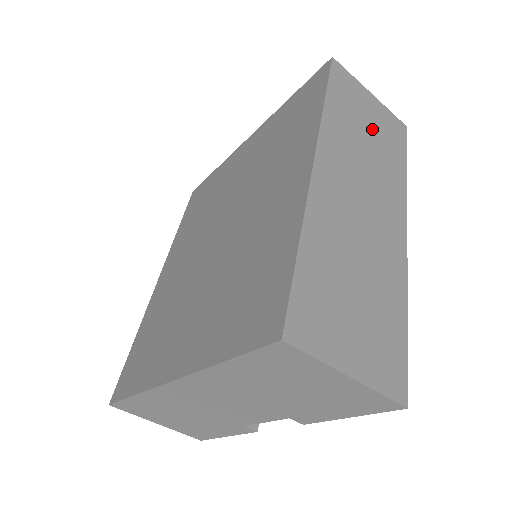
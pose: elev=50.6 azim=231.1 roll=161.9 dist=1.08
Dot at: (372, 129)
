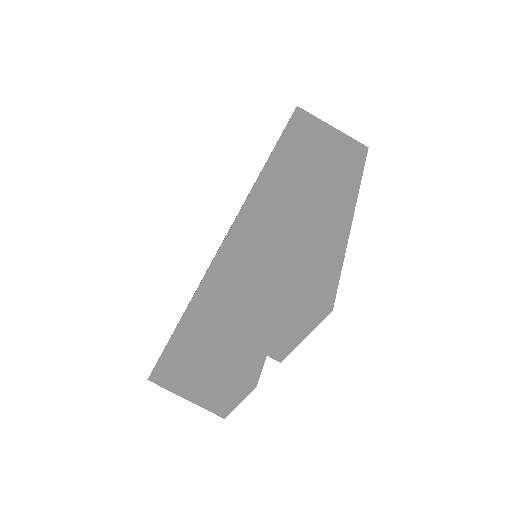
Dot at: (329, 147)
